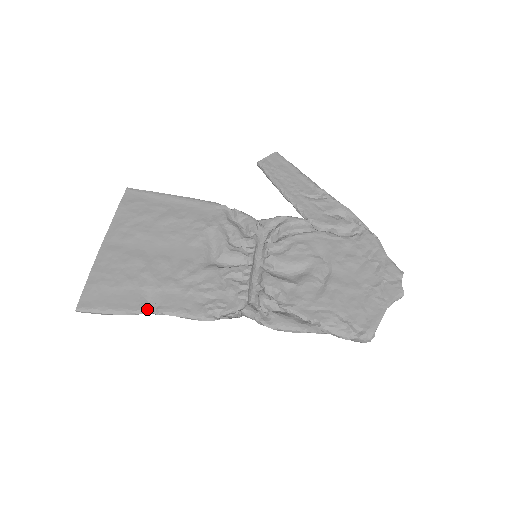
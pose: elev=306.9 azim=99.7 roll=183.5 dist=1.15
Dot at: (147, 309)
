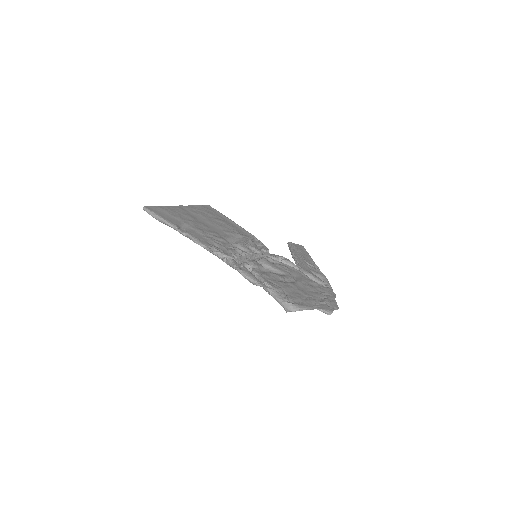
Dot at: (179, 228)
